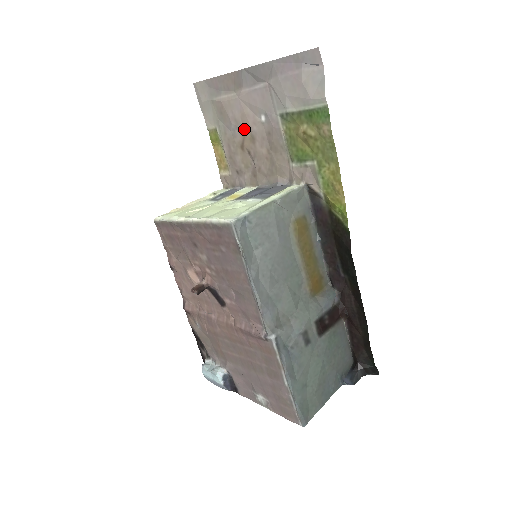
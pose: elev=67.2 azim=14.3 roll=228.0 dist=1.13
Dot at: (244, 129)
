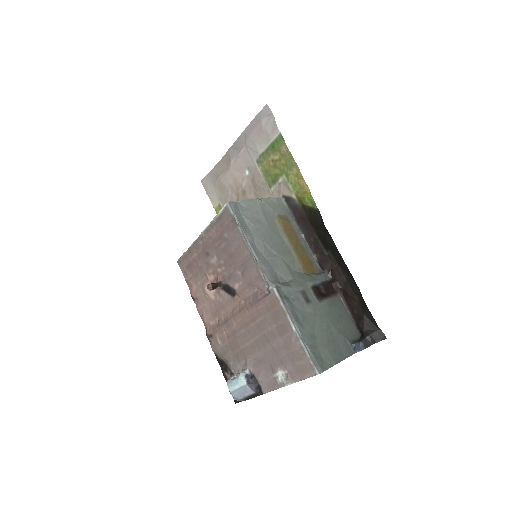
Dot at: (237, 189)
